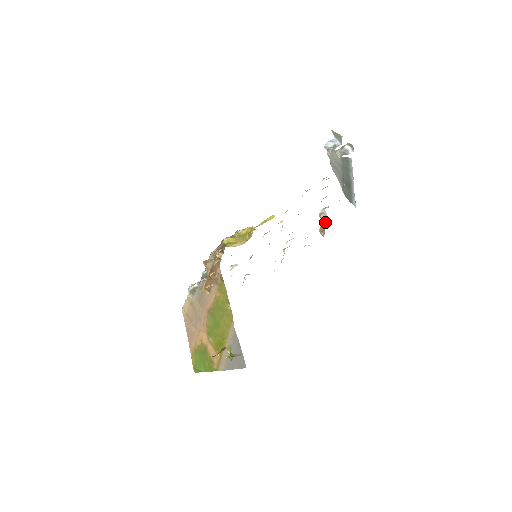
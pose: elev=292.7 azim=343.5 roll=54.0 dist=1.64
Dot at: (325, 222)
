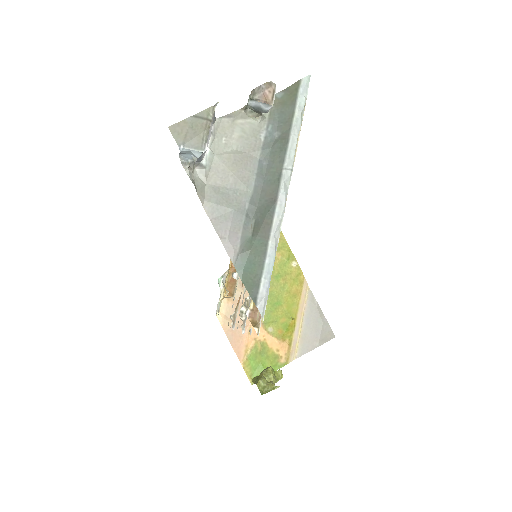
Dot at: occluded
